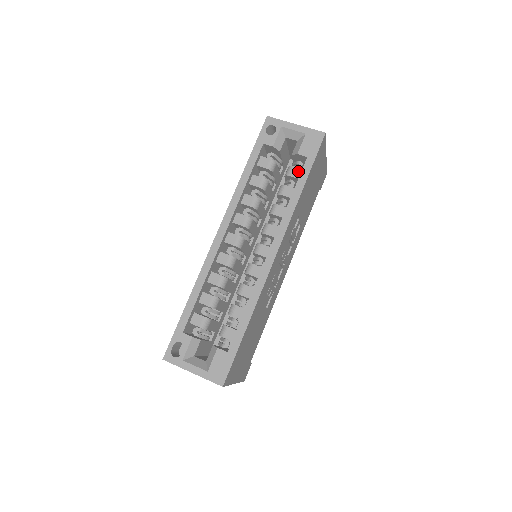
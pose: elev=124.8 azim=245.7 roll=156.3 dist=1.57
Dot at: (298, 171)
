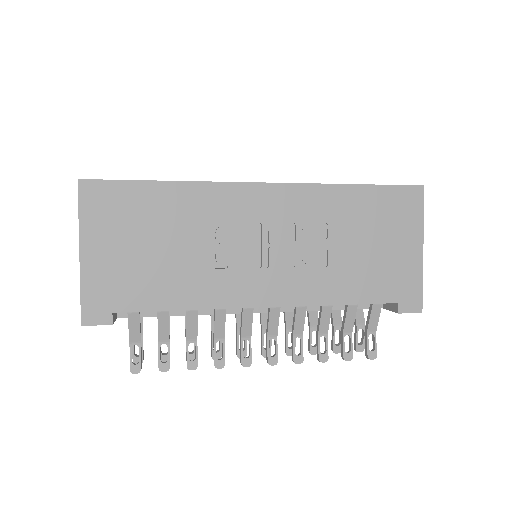
Dot at: occluded
